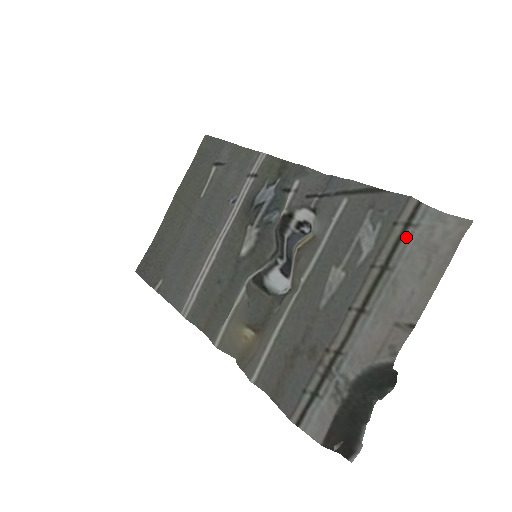
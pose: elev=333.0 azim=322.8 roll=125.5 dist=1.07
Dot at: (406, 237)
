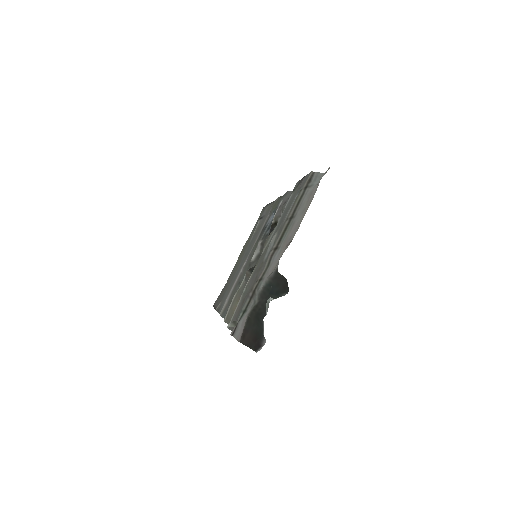
Dot at: (304, 195)
